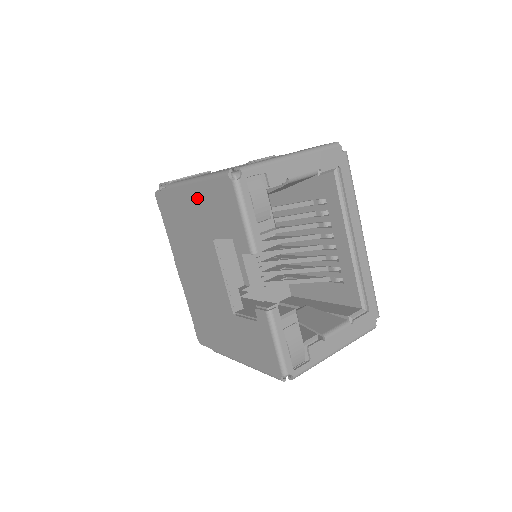
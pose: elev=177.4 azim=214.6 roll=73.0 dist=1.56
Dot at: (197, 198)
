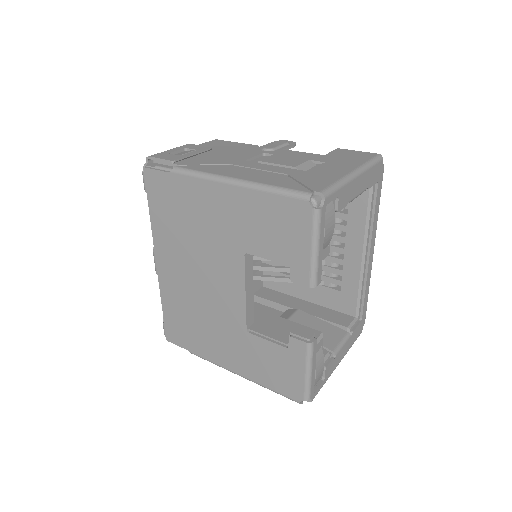
Dot at: (234, 203)
